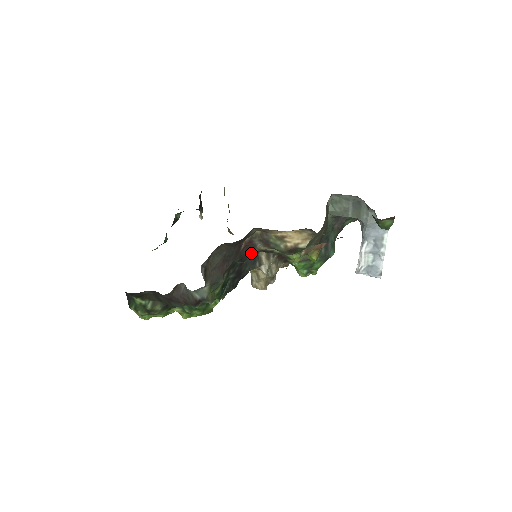
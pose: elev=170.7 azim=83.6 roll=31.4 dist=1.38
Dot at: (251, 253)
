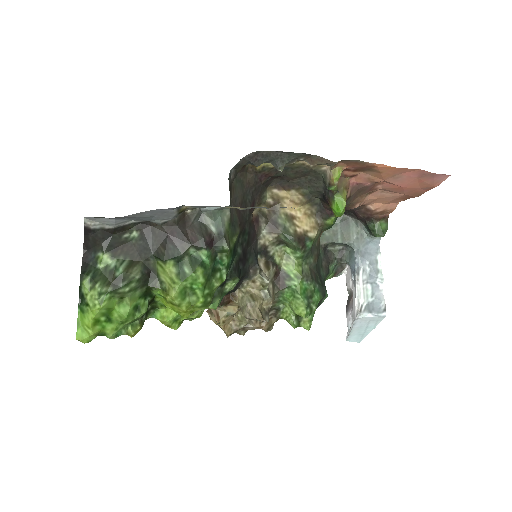
Dot at: (254, 242)
